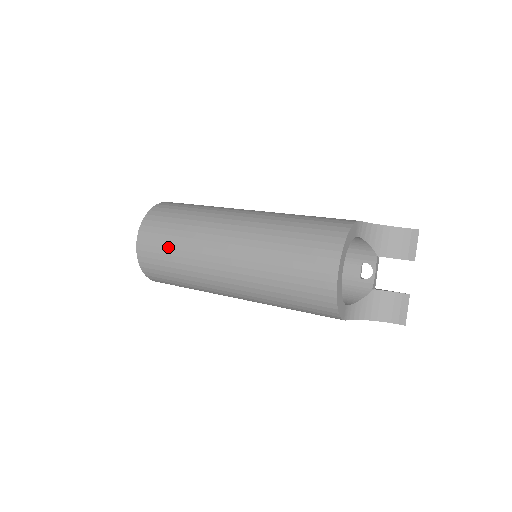
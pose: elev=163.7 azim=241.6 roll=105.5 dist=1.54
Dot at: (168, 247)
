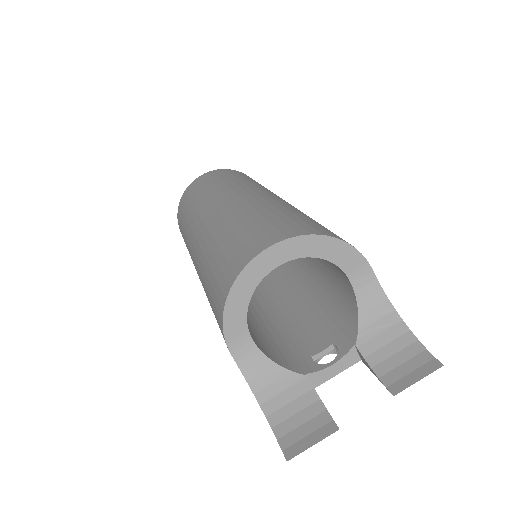
Dot at: (208, 184)
